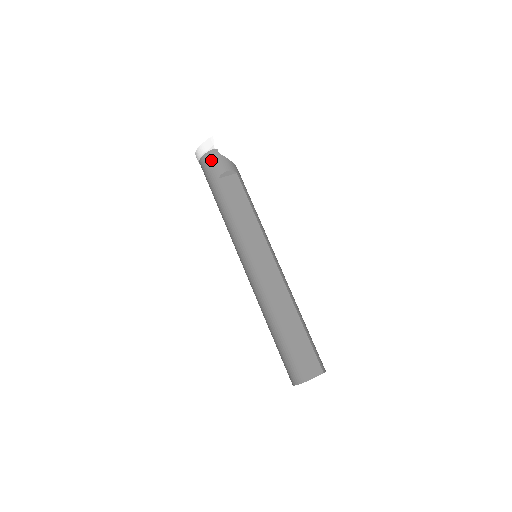
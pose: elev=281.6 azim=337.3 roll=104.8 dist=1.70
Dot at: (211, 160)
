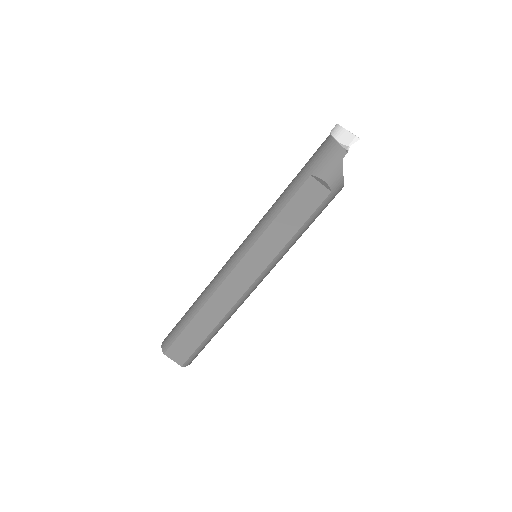
Dot at: (329, 153)
